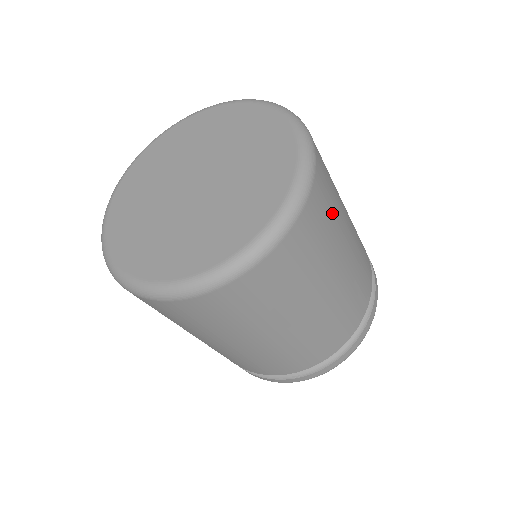
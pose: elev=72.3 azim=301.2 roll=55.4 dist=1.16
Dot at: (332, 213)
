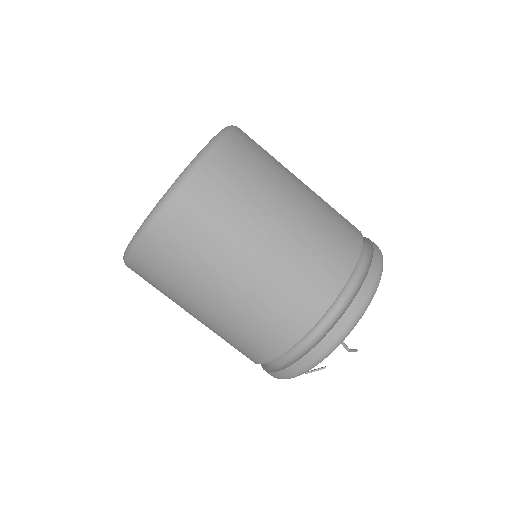
Dot at: (269, 154)
